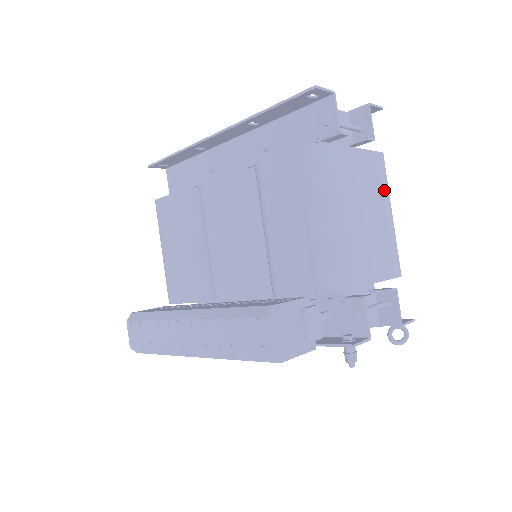
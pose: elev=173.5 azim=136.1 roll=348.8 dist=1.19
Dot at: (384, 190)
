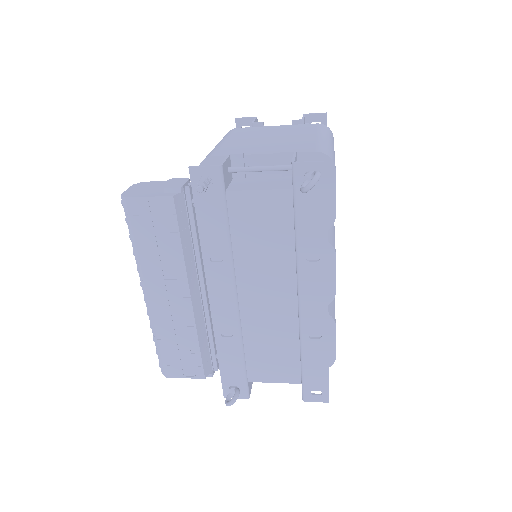
Dot at: (312, 131)
